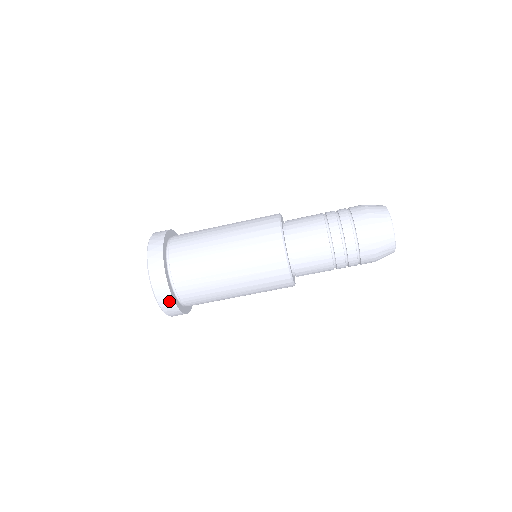
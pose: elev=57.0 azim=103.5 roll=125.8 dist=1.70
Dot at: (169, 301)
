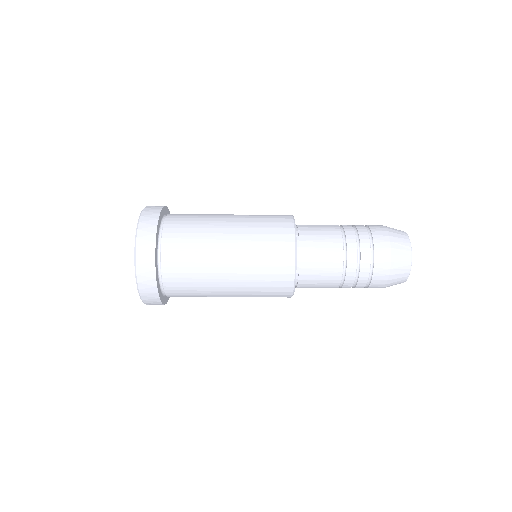
Dot at: (149, 267)
